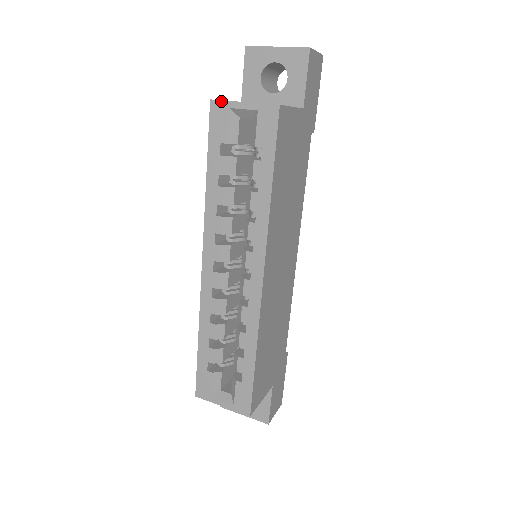
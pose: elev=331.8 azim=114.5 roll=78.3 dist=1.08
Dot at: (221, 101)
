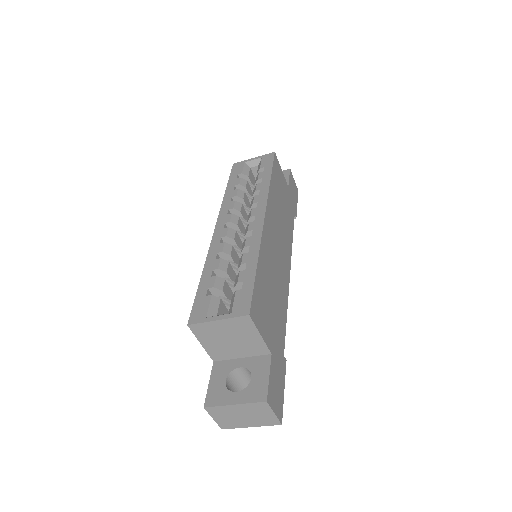
Dot at: (240, 162)
